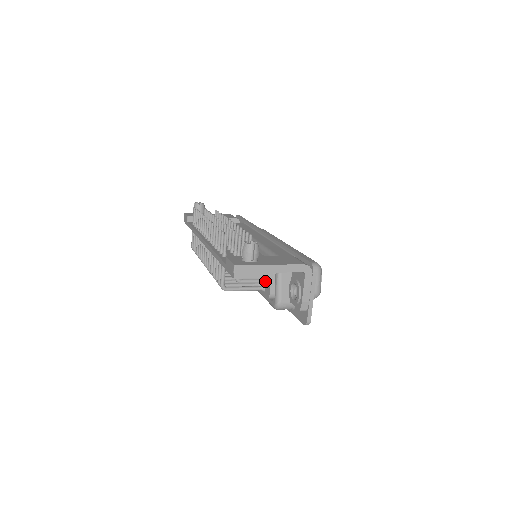
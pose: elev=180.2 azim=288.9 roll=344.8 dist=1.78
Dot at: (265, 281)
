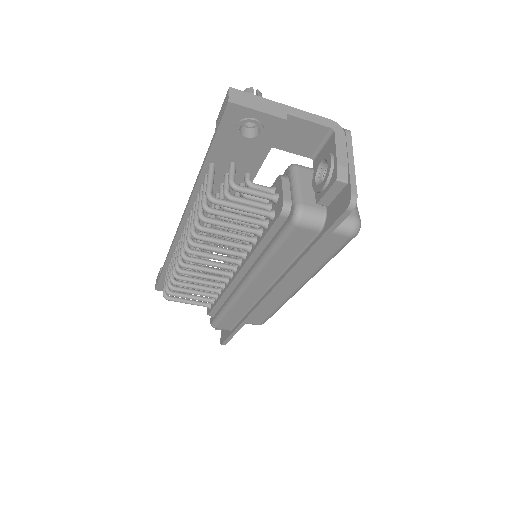
Dot at: (274, 195)
